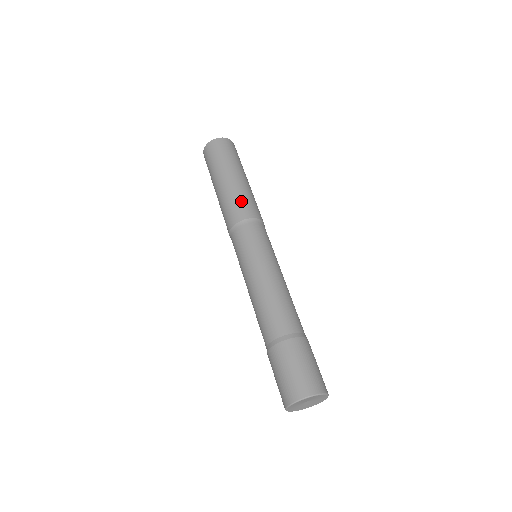
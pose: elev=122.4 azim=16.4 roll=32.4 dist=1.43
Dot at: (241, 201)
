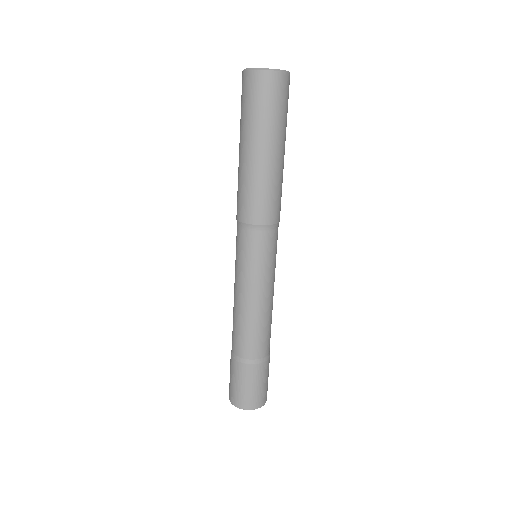
Dot at: (271, 197)
